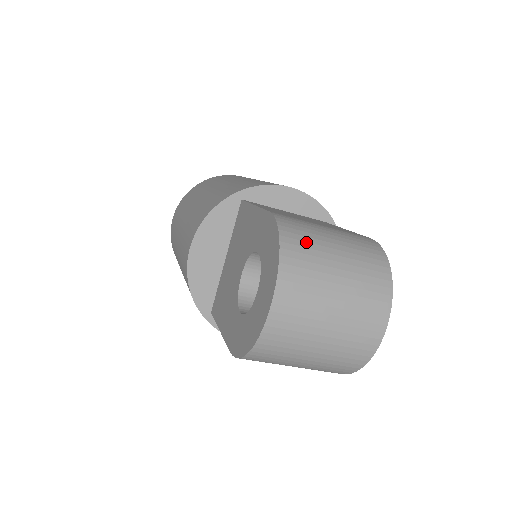
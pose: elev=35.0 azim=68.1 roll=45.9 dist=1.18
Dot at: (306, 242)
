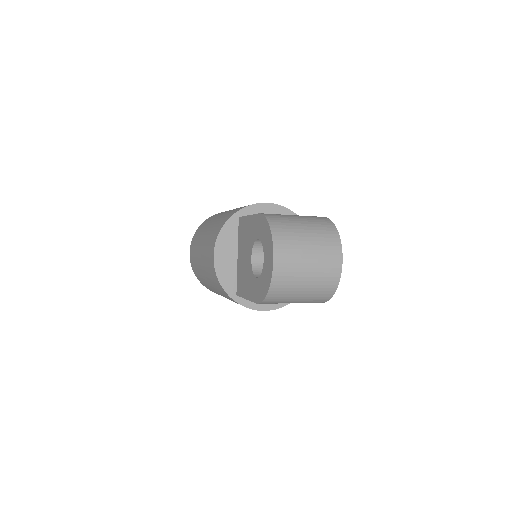
Dot at: (284, 223)
